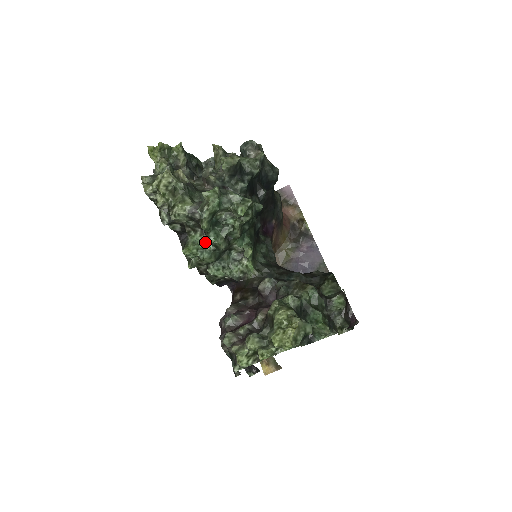
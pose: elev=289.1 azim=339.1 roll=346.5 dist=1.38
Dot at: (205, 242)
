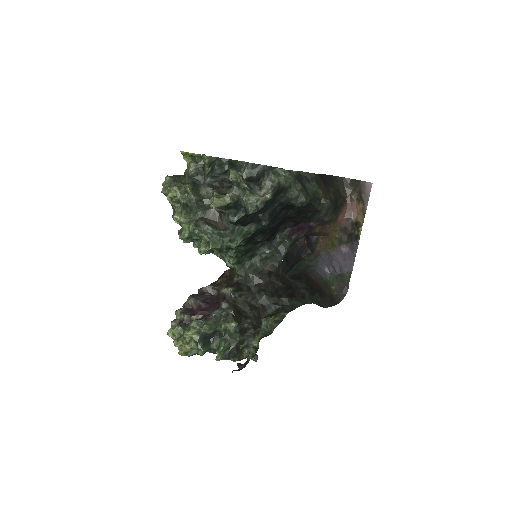
Dot at: occluded
